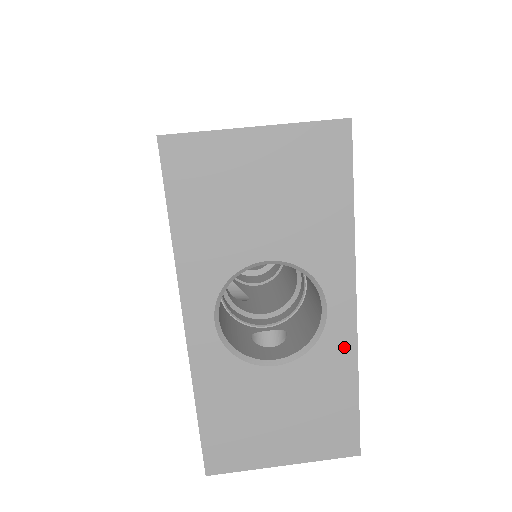
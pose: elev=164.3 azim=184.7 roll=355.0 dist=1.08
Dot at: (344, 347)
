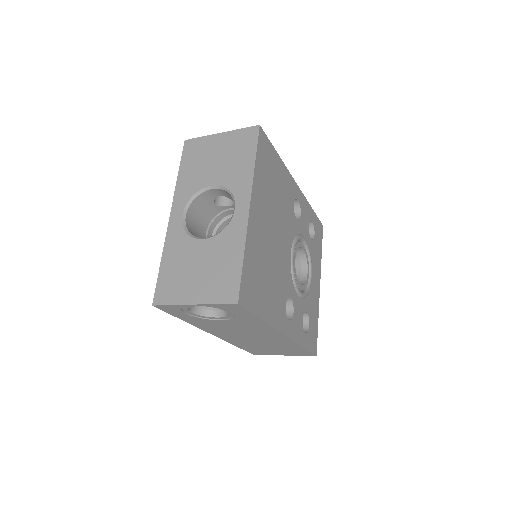
Dot at: (240, 230)
